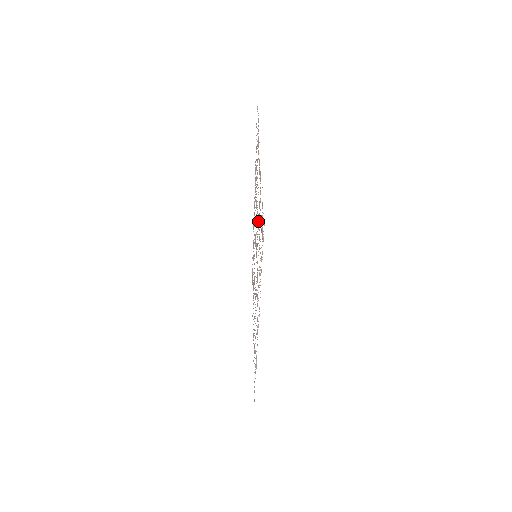
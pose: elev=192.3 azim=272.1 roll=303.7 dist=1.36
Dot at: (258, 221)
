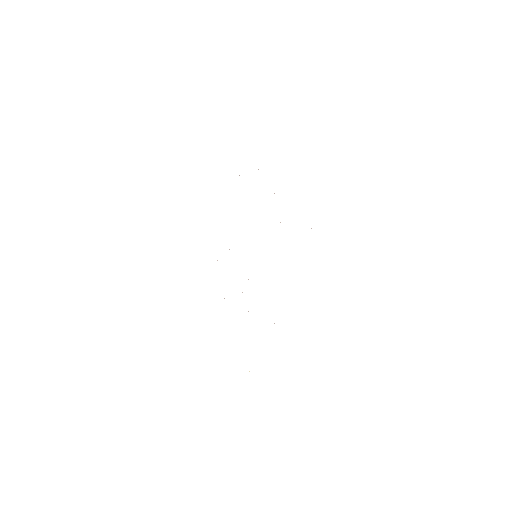
Dot at: occluded
